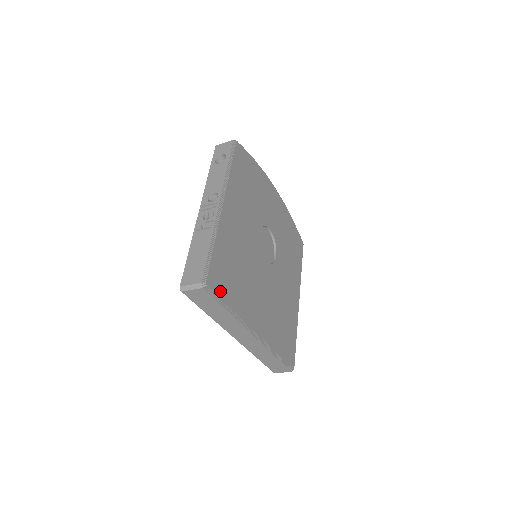
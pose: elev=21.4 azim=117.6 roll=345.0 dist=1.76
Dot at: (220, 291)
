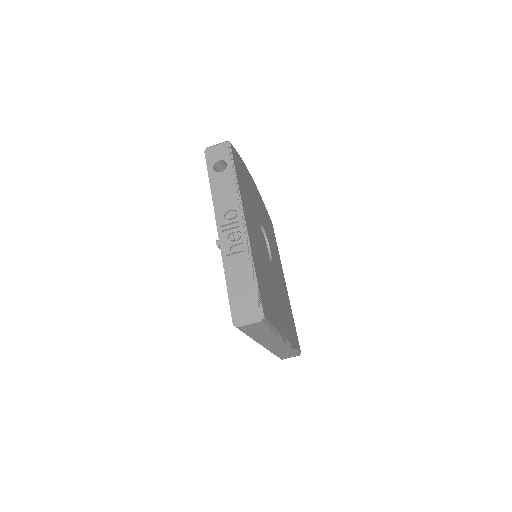
Dot at: (268, 316)
